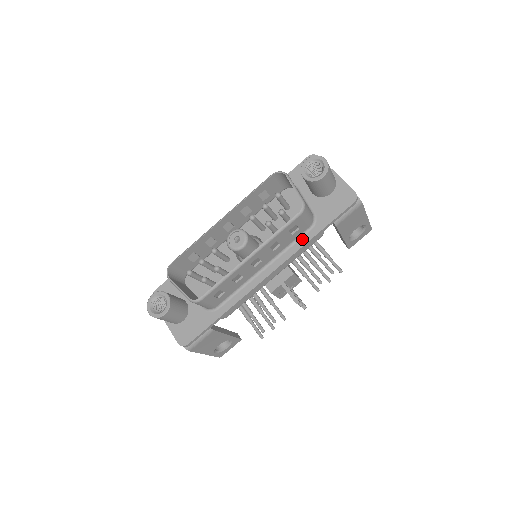
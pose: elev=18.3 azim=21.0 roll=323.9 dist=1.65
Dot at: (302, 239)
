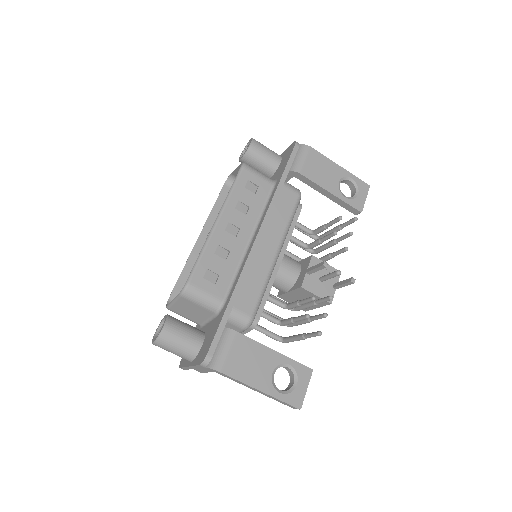
Dot at: (271, 196)
